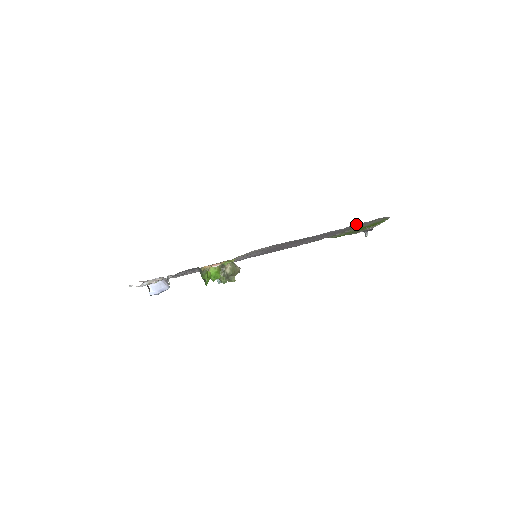
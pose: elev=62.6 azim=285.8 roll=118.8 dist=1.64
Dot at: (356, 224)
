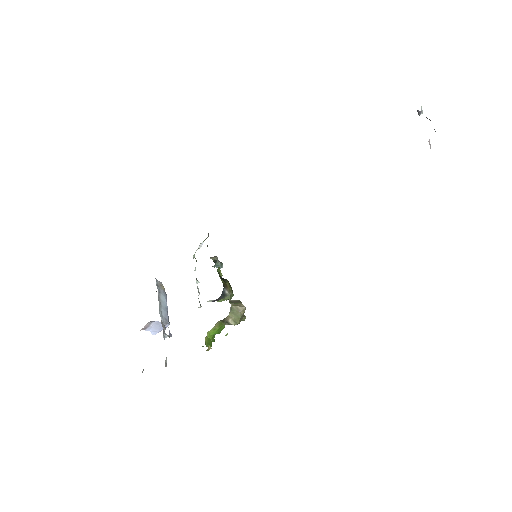
Dot at: occluded
